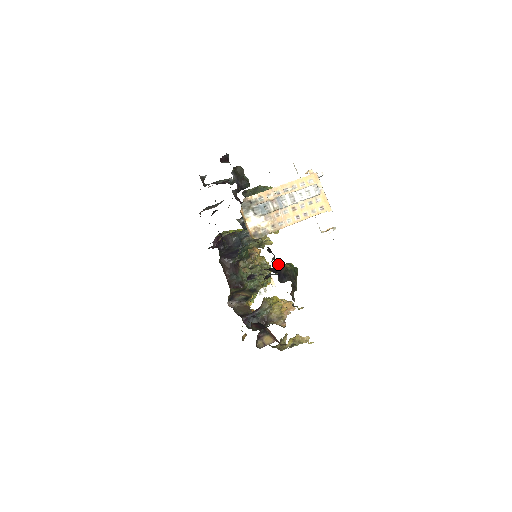
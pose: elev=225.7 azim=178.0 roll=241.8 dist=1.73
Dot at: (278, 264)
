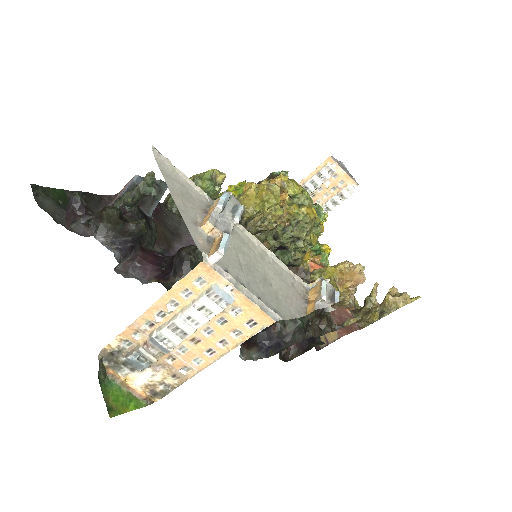
Dot at: occluded
